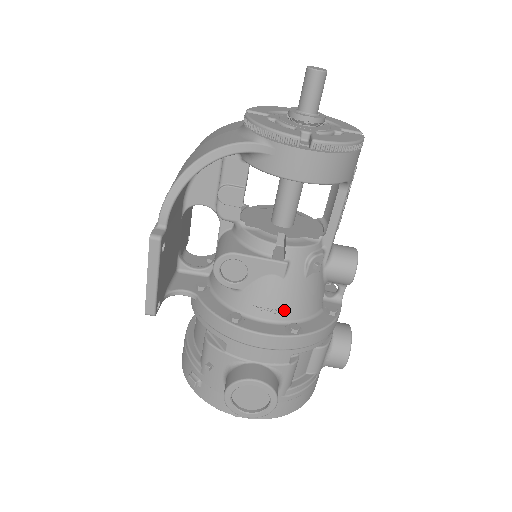
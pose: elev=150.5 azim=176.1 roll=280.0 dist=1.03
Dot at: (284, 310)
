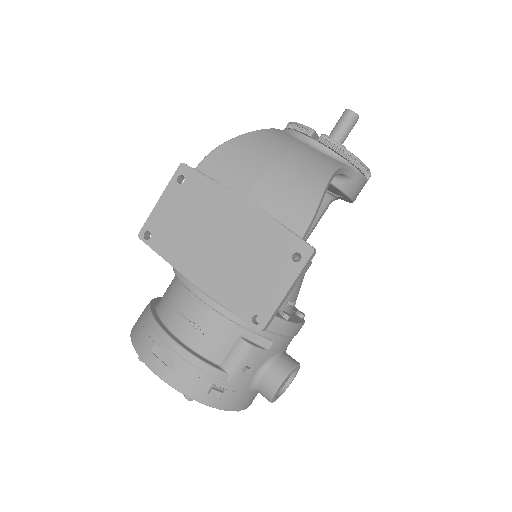
Dot at: occluded
